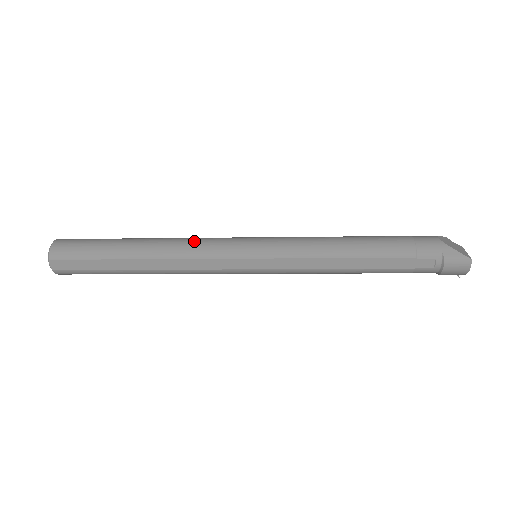
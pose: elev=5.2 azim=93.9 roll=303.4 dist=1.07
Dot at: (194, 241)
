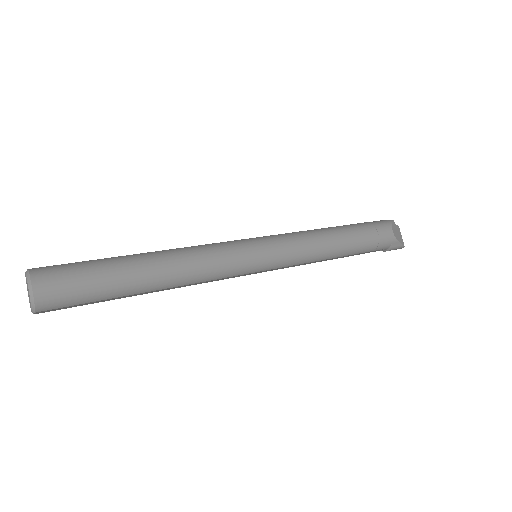
Dot at: (209, 264)
